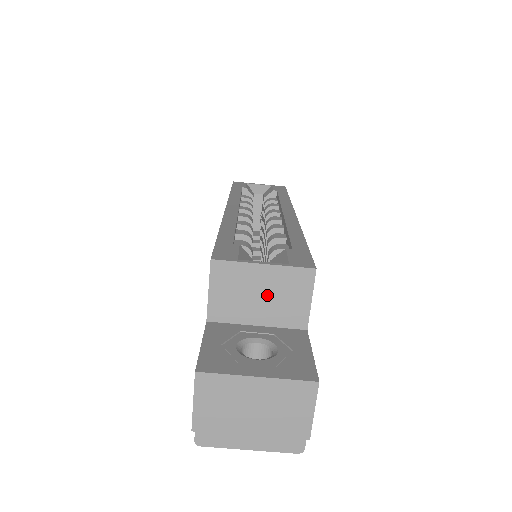
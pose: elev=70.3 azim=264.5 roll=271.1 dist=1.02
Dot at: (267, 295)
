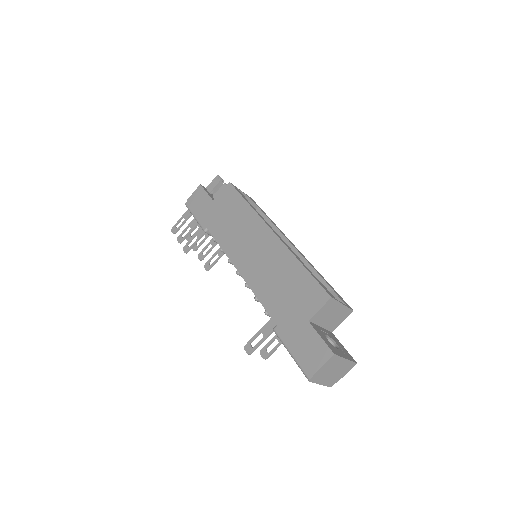
Dot at: (333, 316)
